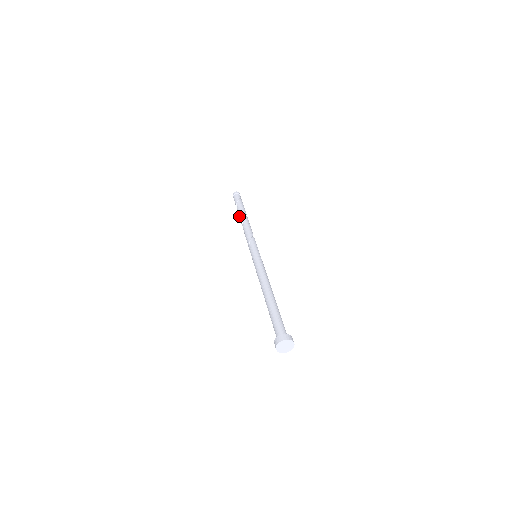
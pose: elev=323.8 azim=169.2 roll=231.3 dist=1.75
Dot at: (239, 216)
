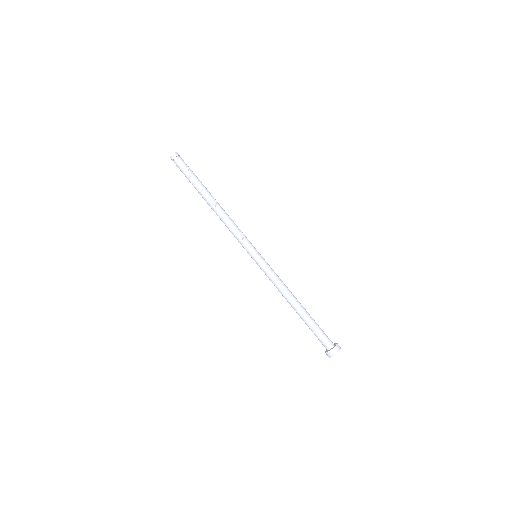
Dot at: (204, 196)
